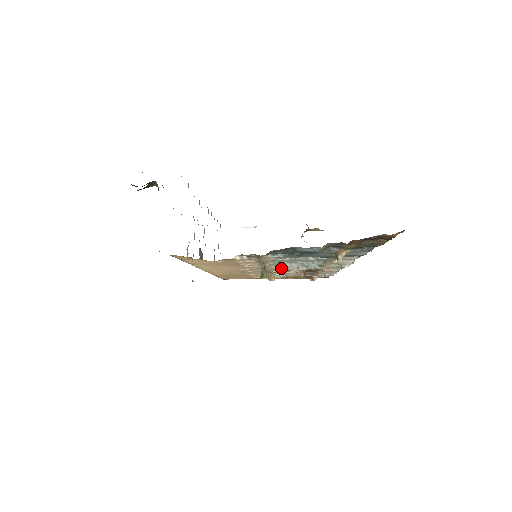
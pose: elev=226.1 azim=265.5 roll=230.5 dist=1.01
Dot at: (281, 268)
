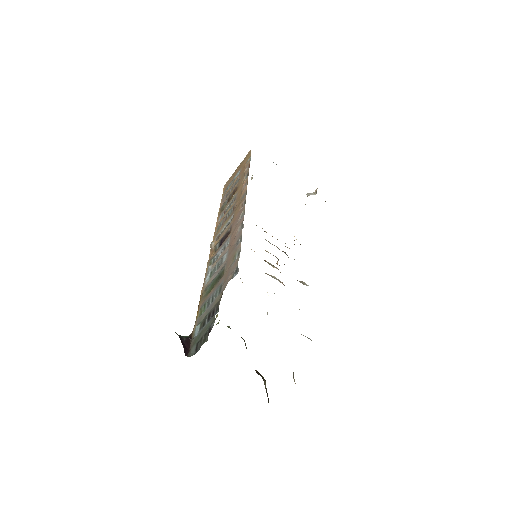
Dot at: occluded
